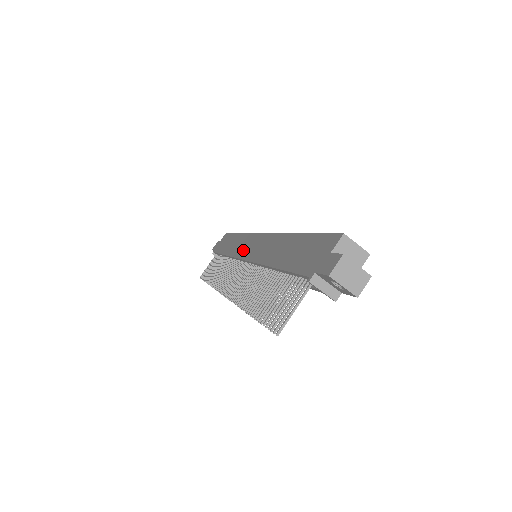
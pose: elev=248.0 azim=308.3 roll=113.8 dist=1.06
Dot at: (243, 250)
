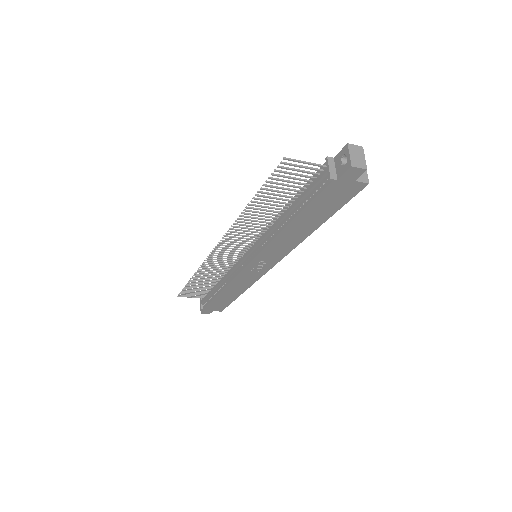
Dot at: occluded
